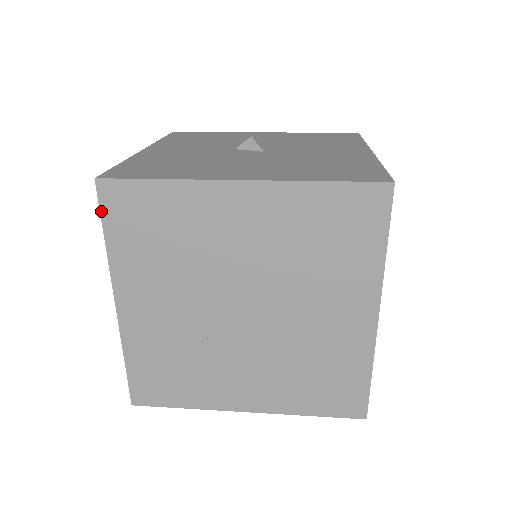
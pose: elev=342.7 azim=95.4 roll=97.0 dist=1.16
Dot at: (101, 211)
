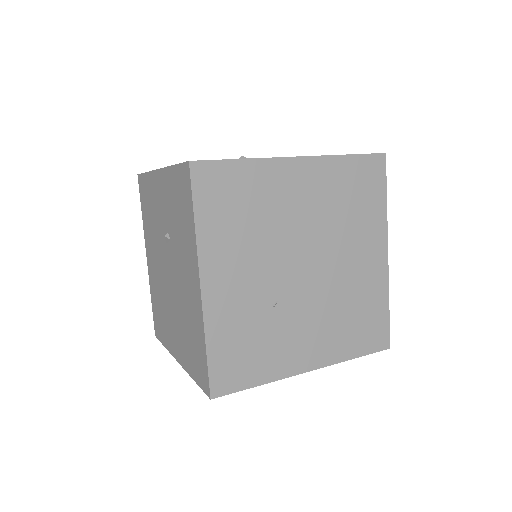
Dot at: (193, 191)
